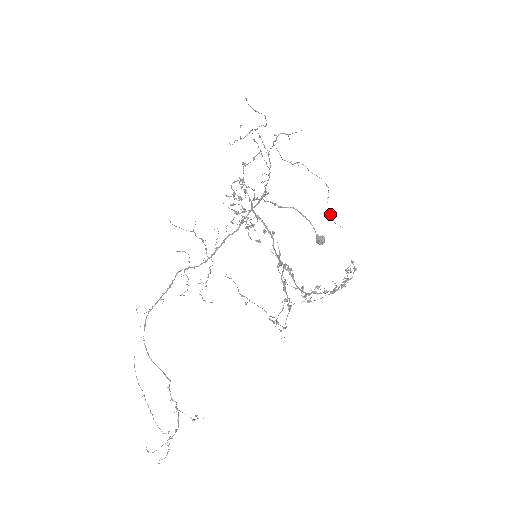
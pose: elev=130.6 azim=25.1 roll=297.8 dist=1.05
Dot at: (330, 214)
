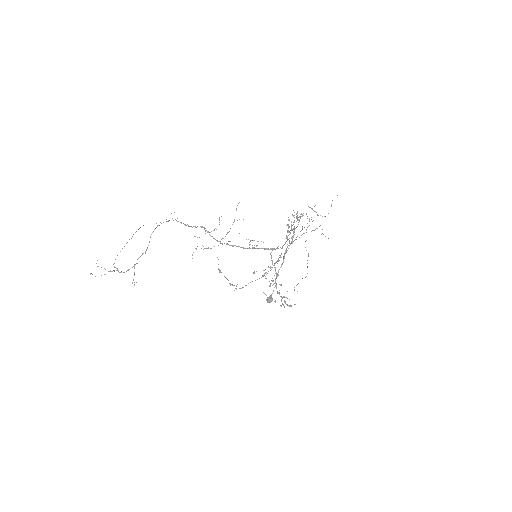
Dot at: occluded
